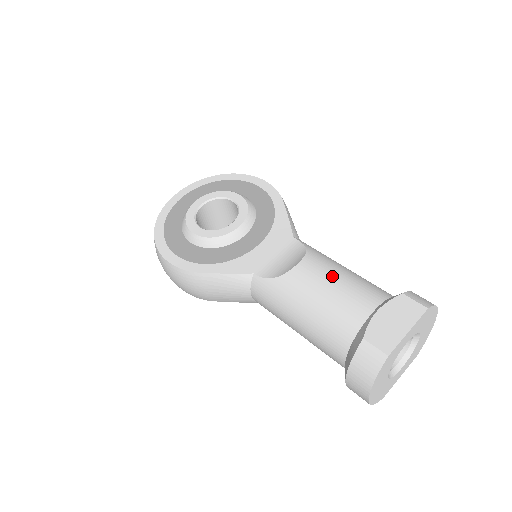
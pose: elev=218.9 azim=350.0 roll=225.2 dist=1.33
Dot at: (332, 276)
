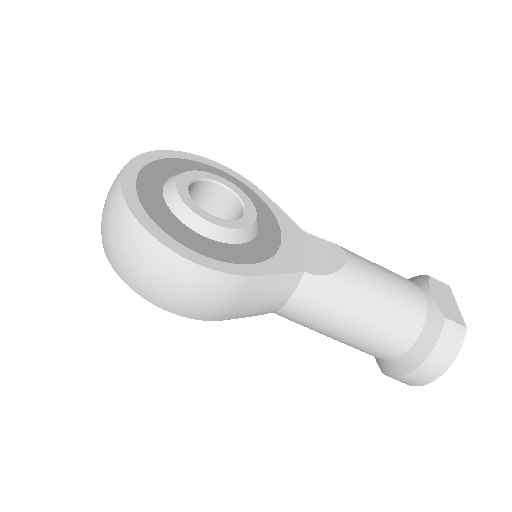
Dot at: (378, 266)
